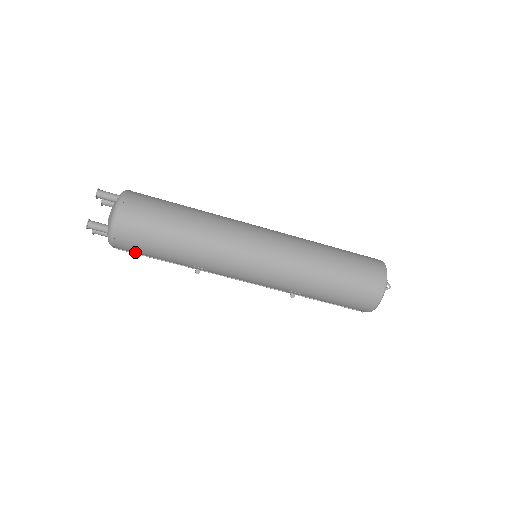
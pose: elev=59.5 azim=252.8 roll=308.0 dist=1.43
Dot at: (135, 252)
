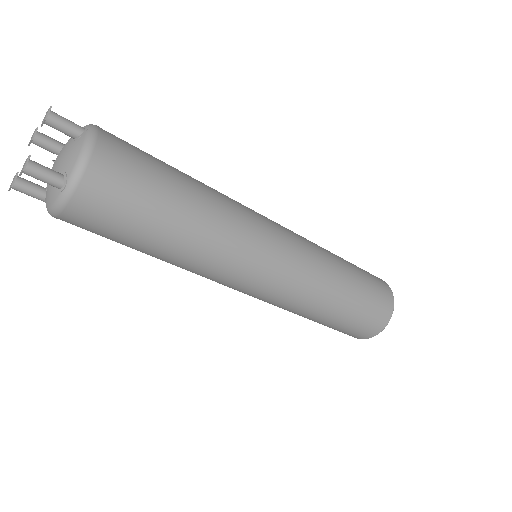
Dot at: occluded
